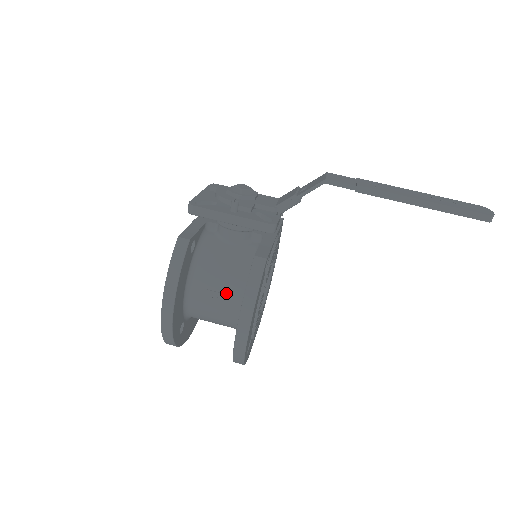
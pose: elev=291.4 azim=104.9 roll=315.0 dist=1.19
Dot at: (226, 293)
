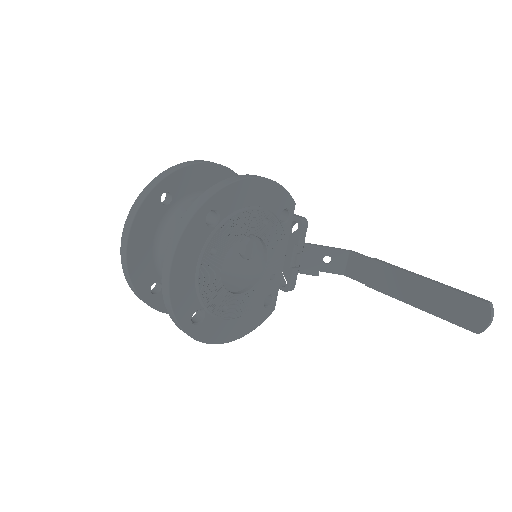
Dot at: occluded
